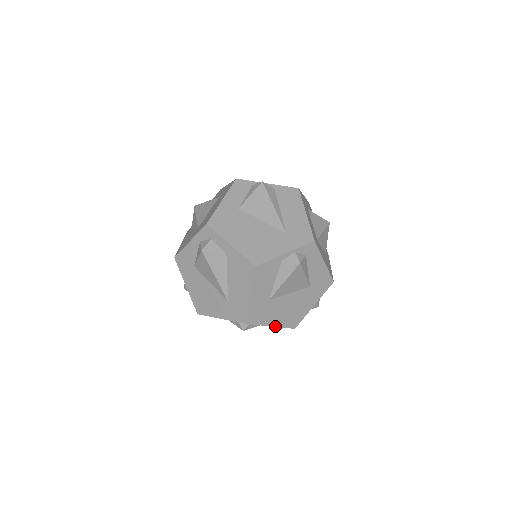
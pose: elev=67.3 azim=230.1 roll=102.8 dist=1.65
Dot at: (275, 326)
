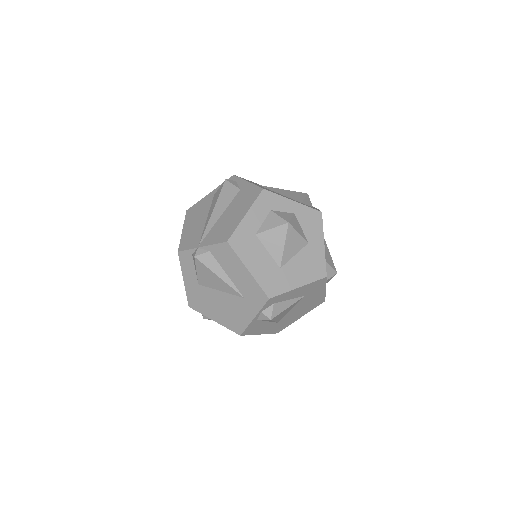
Dot at: occluded
